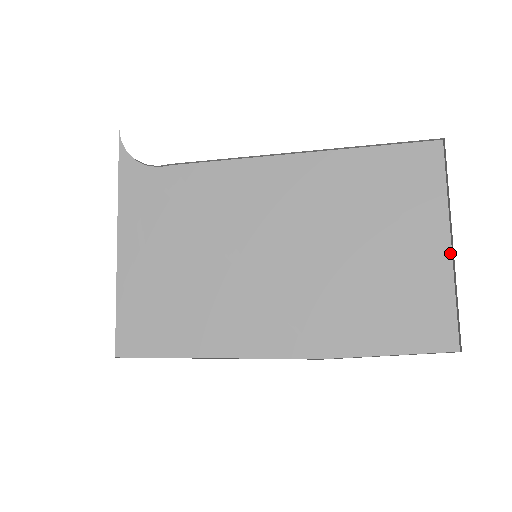
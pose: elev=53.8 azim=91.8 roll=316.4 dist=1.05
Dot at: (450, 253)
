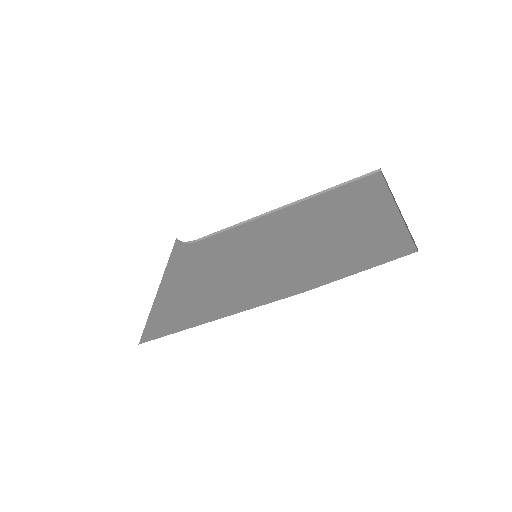
Dot at: (397, 209)
